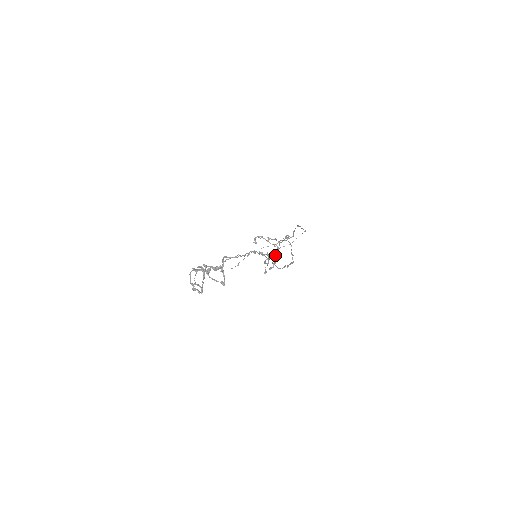
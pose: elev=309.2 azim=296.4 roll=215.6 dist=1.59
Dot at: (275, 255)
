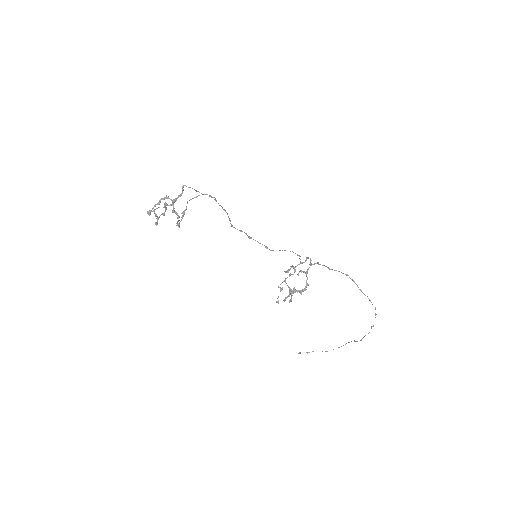
Dot at: (301, 292)
